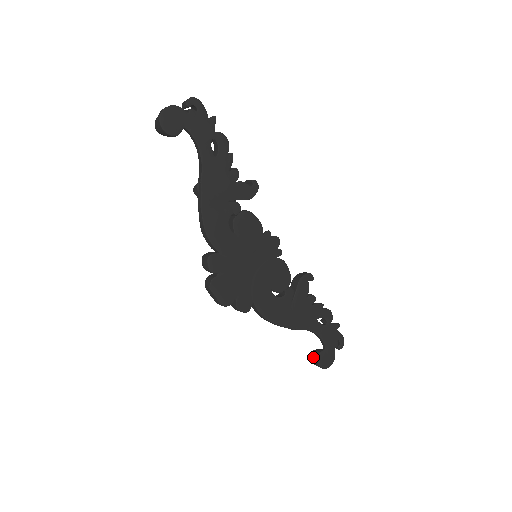
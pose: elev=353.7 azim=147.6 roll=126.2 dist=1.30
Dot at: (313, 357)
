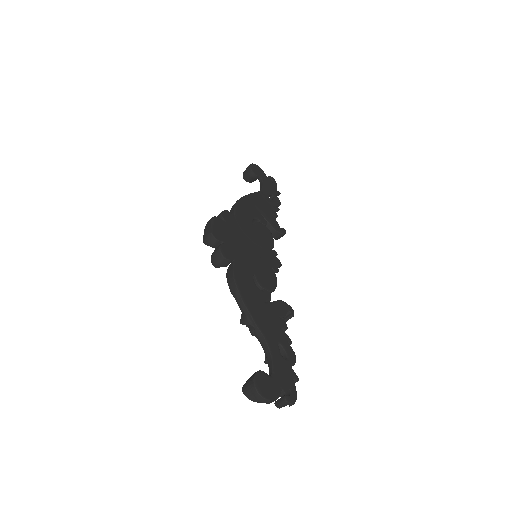
Dot at: (251, 376)
